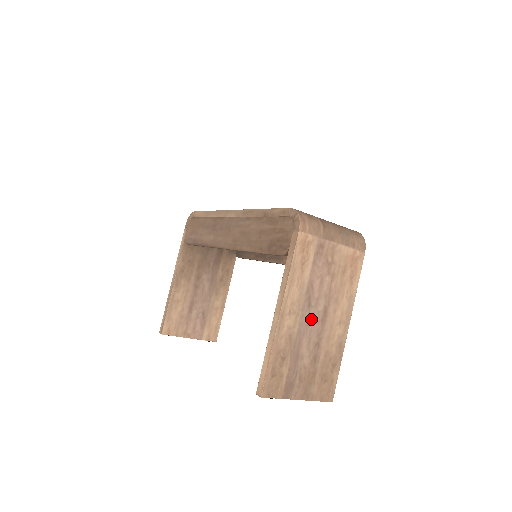
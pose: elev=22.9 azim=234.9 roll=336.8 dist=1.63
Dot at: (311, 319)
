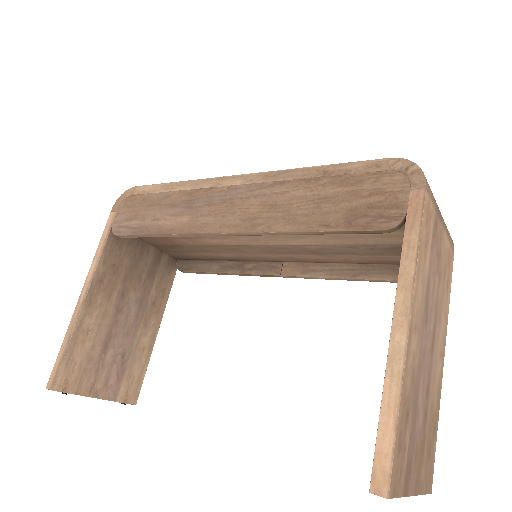
Dot at: (426, 344)
